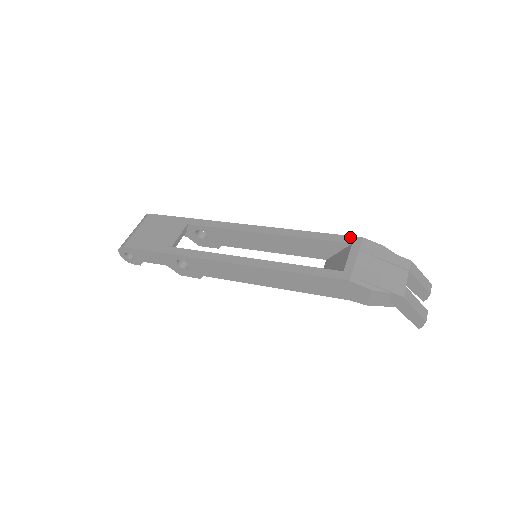
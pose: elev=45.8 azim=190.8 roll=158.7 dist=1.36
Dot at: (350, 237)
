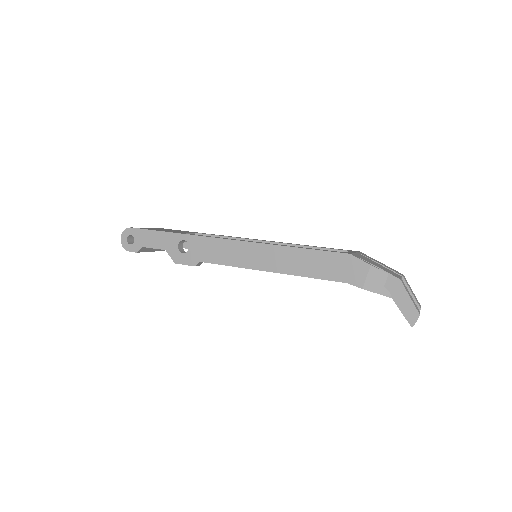
Dot at: (348, 250)
